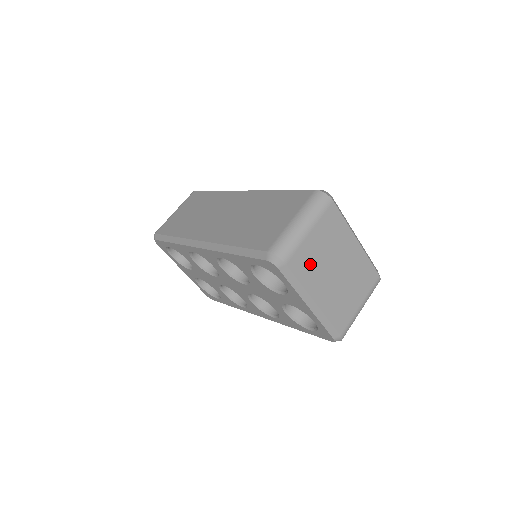
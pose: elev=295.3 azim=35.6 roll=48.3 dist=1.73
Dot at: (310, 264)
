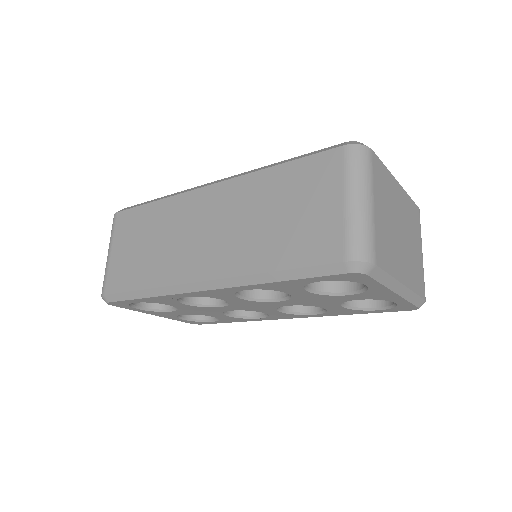
Dot at: (387, 245)
